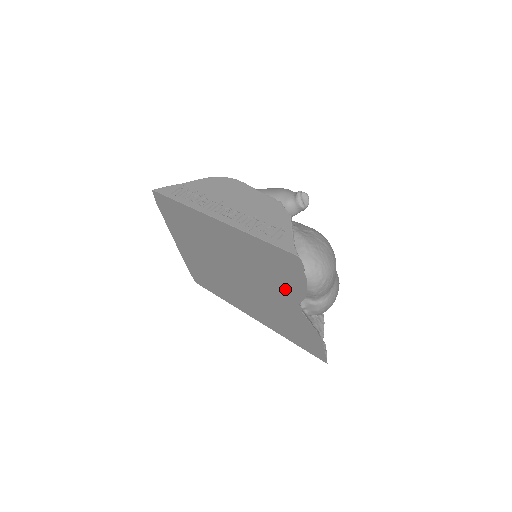
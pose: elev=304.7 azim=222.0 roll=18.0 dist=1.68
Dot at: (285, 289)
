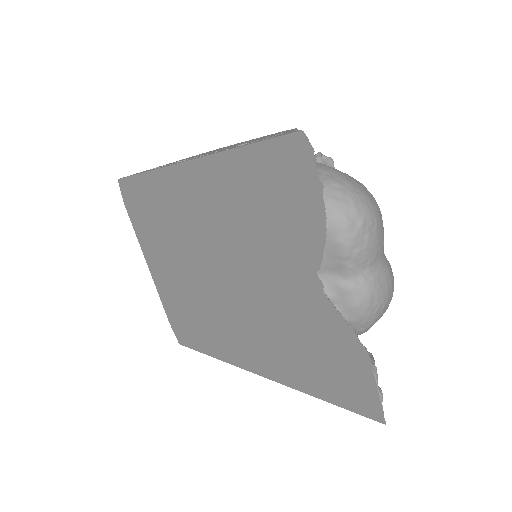
Dot at: (291, 250)
